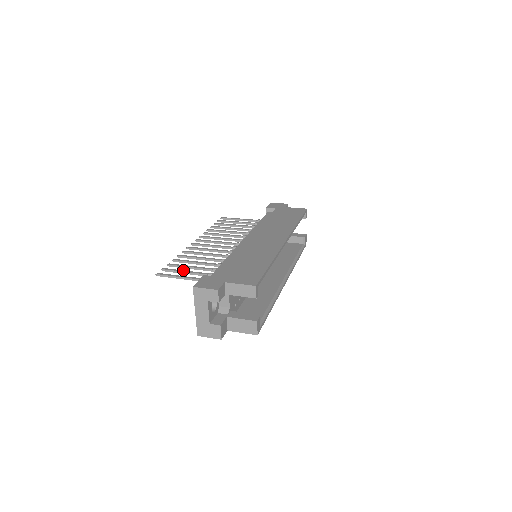
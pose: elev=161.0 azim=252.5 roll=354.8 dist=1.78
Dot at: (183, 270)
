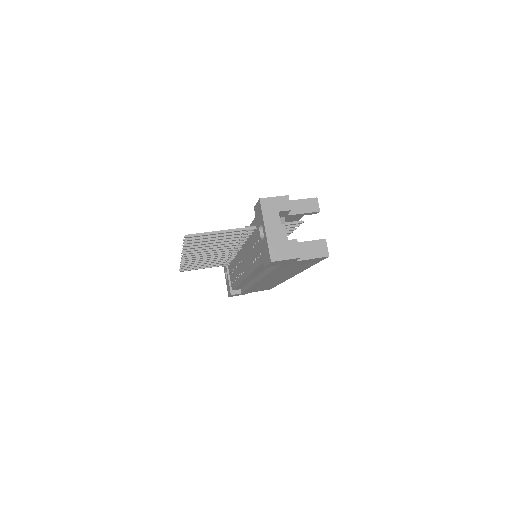
Dot at: (211, 235)
